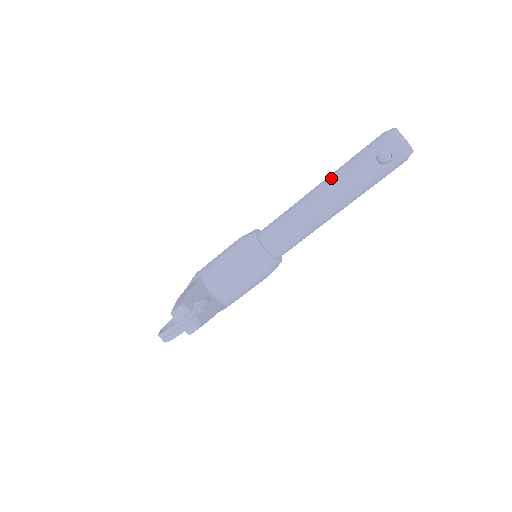
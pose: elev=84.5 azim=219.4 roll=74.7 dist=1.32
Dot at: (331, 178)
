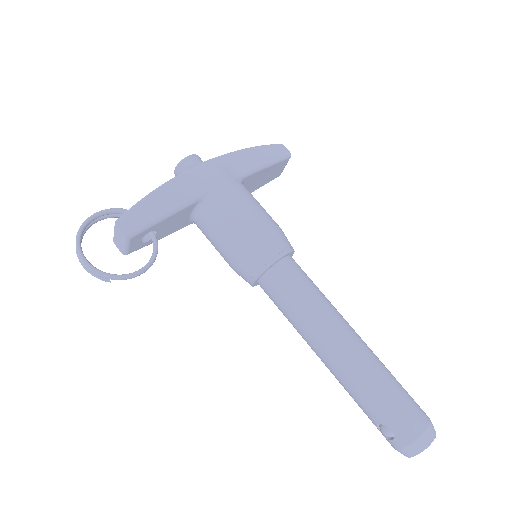
Dot at: (355, 365)
